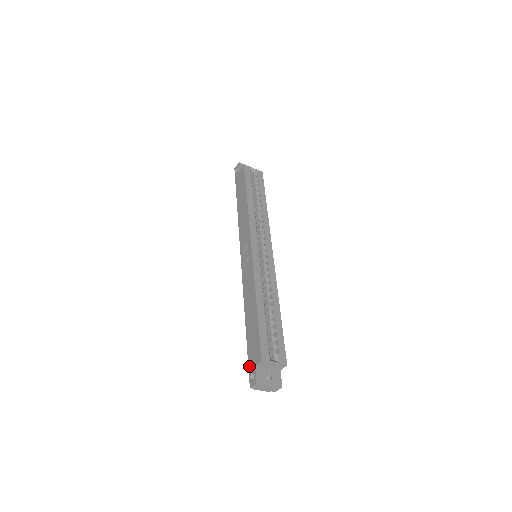
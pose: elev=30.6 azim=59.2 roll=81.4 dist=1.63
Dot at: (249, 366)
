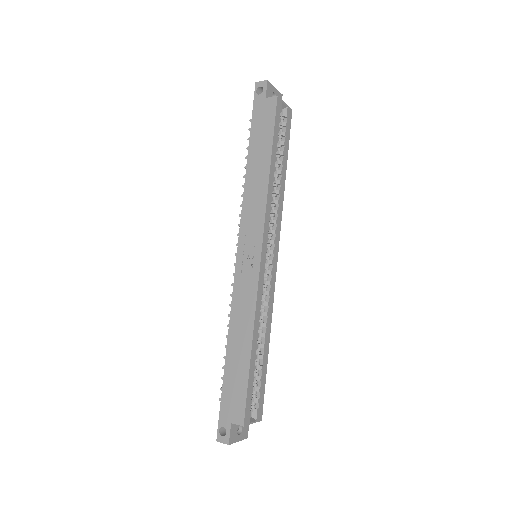
Dot at: (221, 415)
